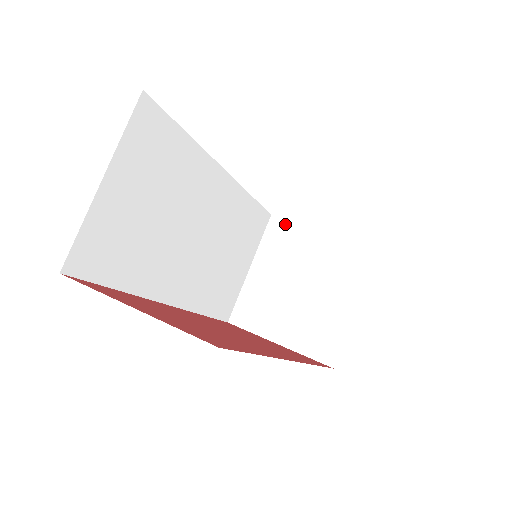
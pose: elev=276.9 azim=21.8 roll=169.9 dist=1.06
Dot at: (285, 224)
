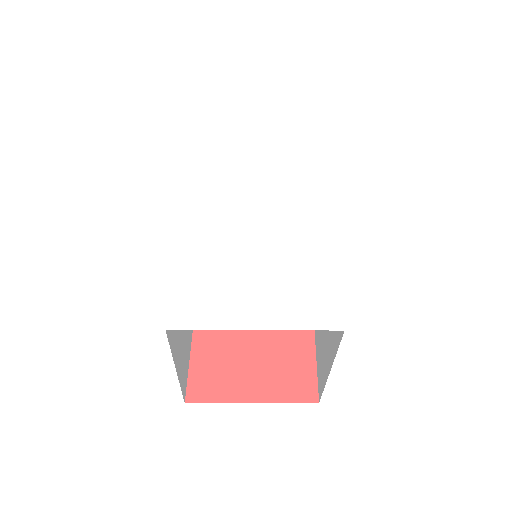
Dot at: occluded
